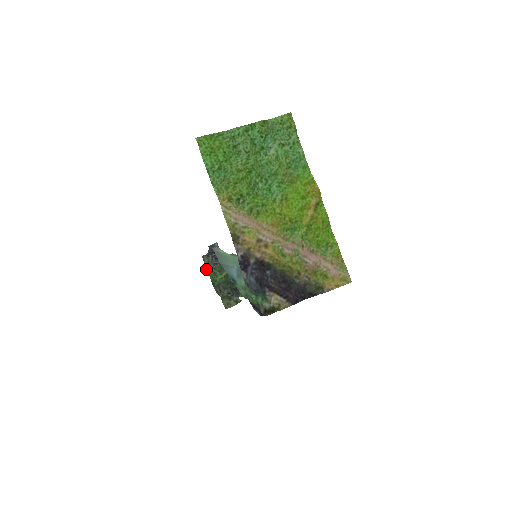
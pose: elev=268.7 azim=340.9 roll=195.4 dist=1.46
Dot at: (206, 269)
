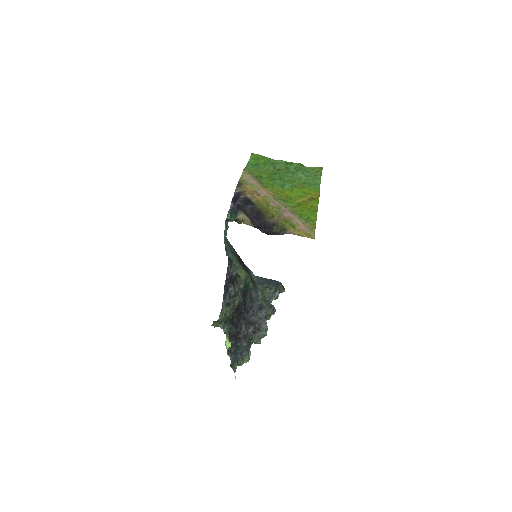
Dot at: (219, 318)
